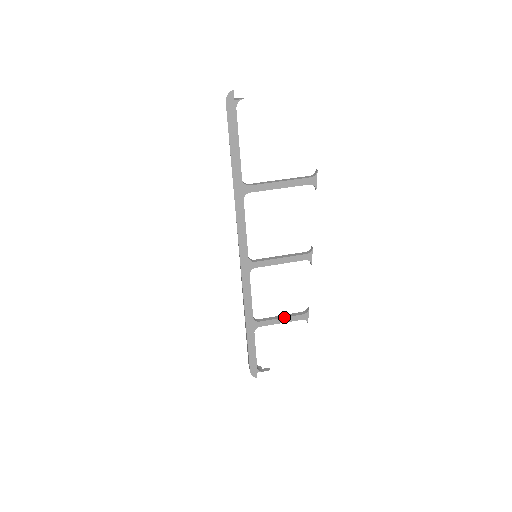
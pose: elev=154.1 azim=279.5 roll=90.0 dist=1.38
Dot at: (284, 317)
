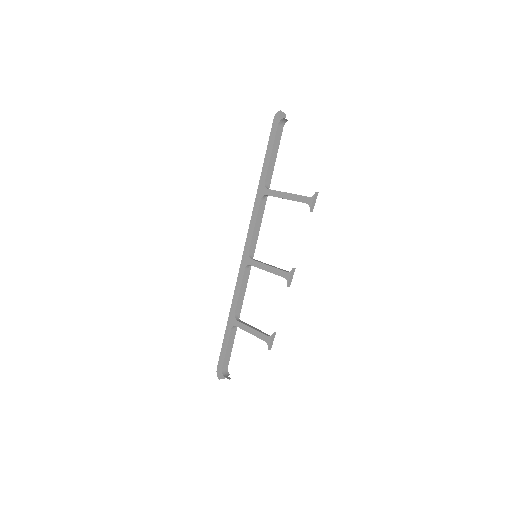
Dot at: (254, 328)
